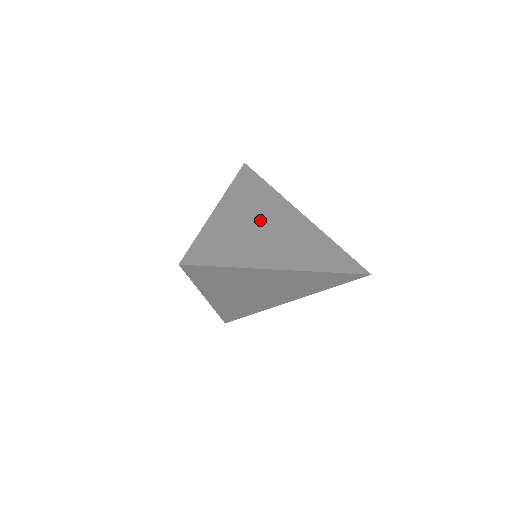
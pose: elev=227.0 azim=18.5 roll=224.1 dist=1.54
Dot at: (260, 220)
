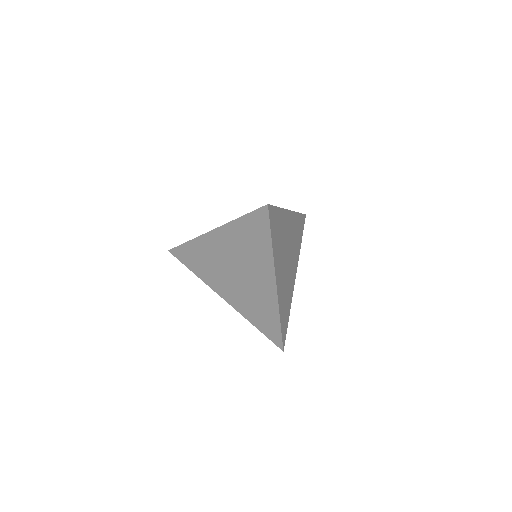
Dot at: (286, 259)
